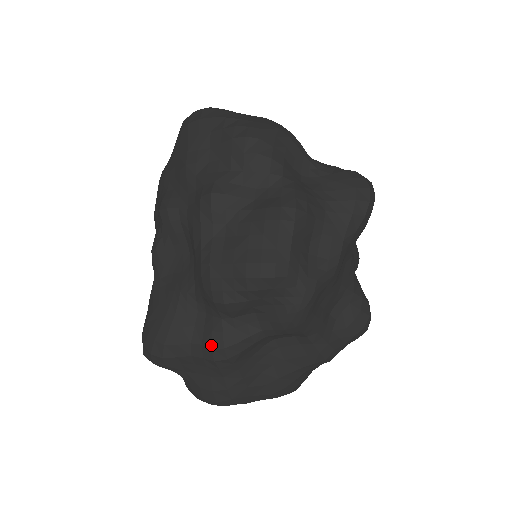
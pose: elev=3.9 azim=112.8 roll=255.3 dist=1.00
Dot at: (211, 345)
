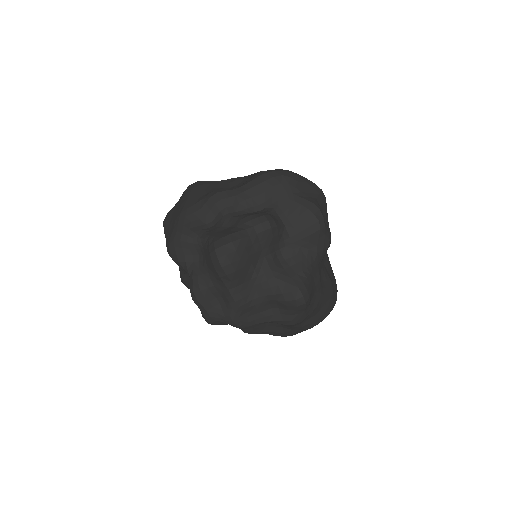
Dot at: occluded
